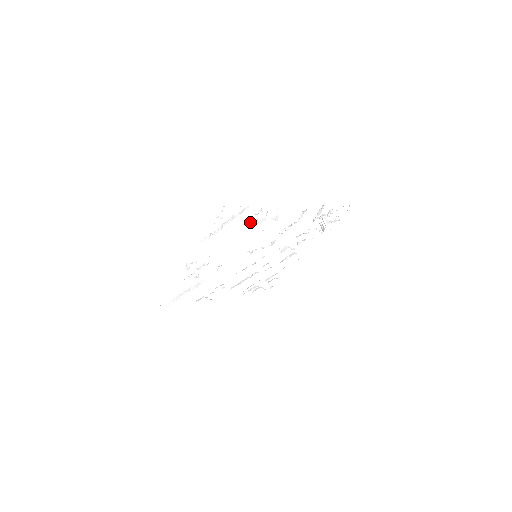
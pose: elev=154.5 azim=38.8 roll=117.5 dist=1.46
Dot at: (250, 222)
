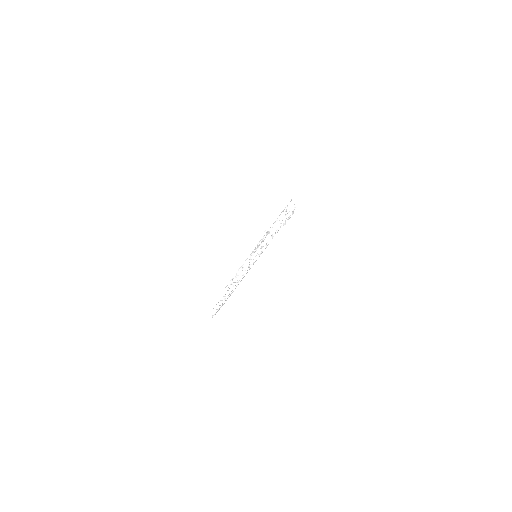
Dot at: occluded
